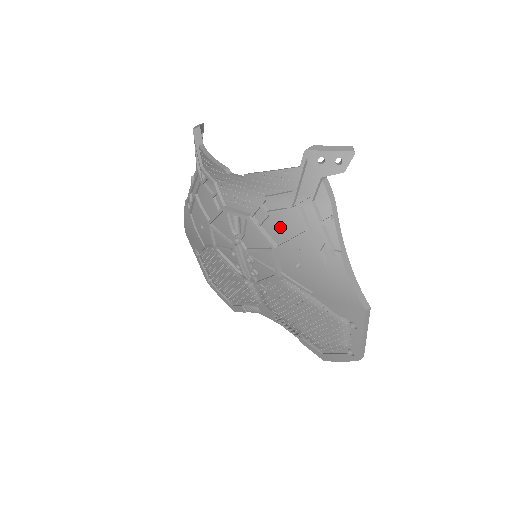
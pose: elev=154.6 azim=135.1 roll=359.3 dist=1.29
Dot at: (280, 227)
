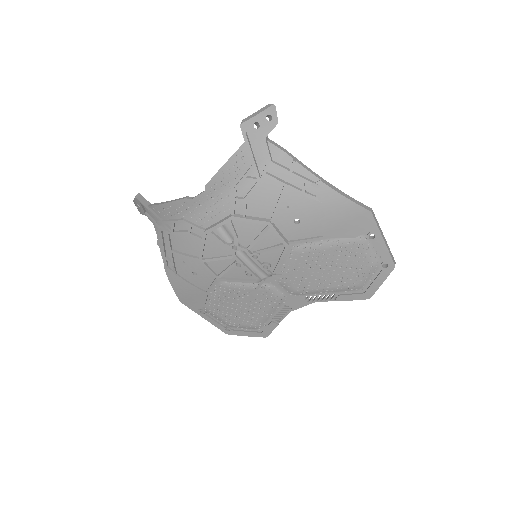
Dot at: (262, 203)
